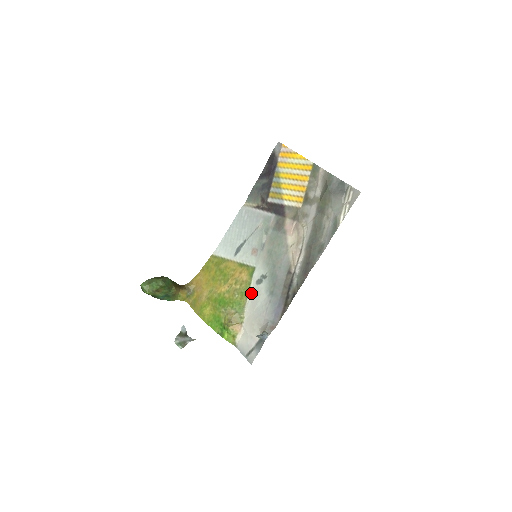
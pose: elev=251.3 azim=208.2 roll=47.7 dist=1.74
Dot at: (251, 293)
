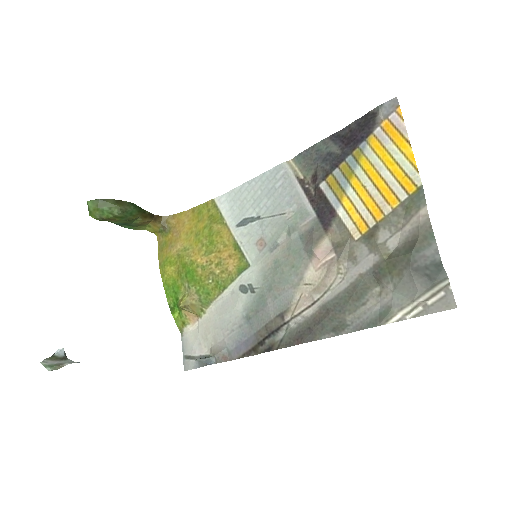
Dot at: (227, 293)
